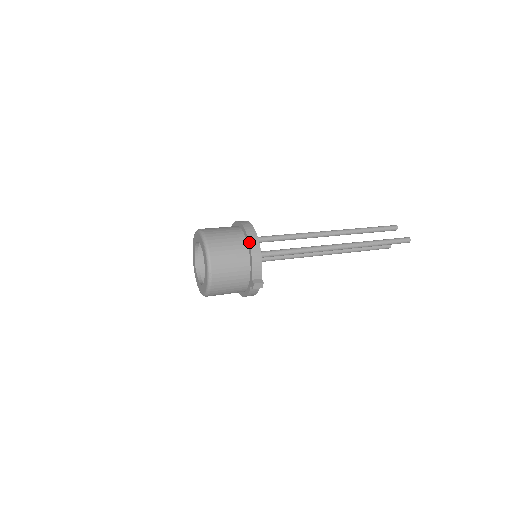
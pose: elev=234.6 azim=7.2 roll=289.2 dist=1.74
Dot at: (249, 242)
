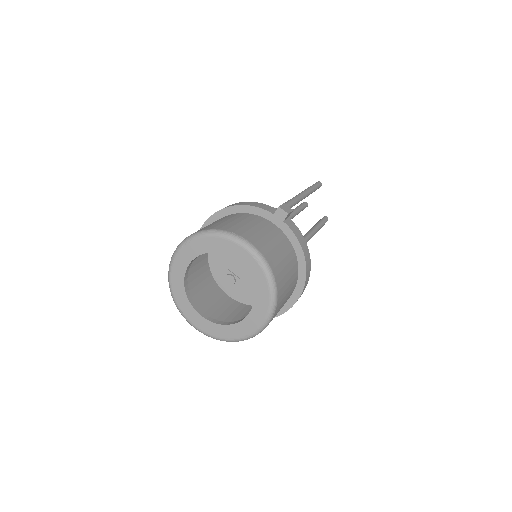
Dot at: (219, 210)
